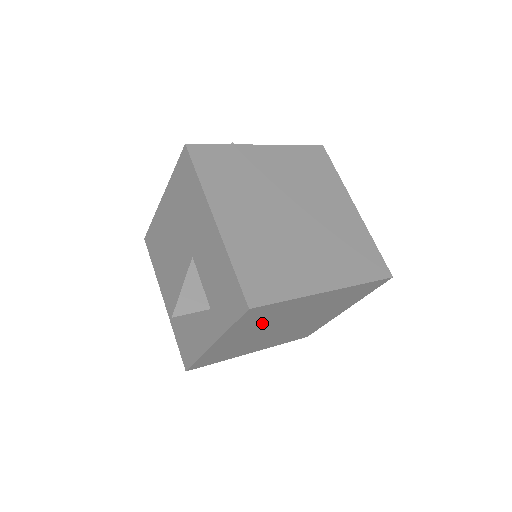
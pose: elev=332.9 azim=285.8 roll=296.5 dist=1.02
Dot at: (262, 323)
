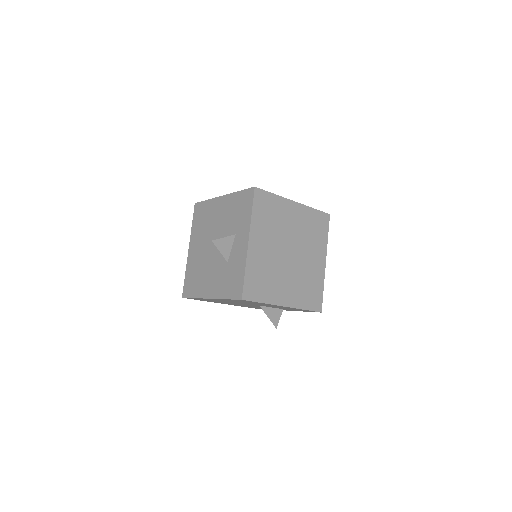
Dot at: occluded
